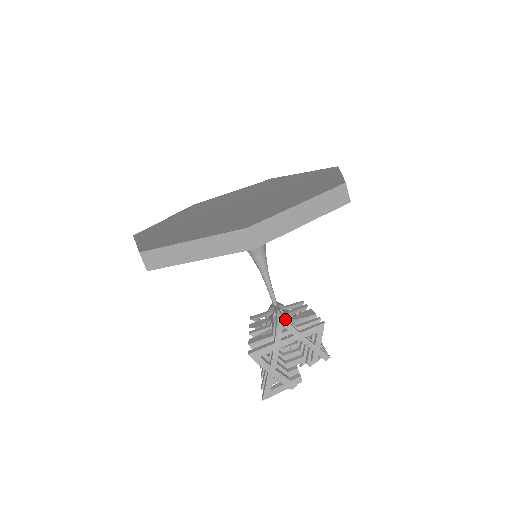
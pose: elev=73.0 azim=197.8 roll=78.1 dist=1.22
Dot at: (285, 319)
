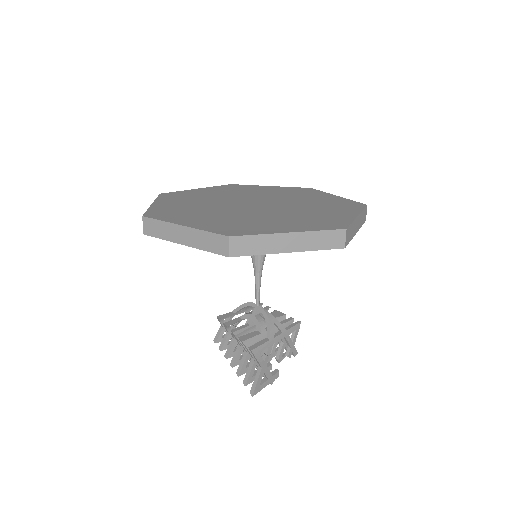
Dot at: occluded
